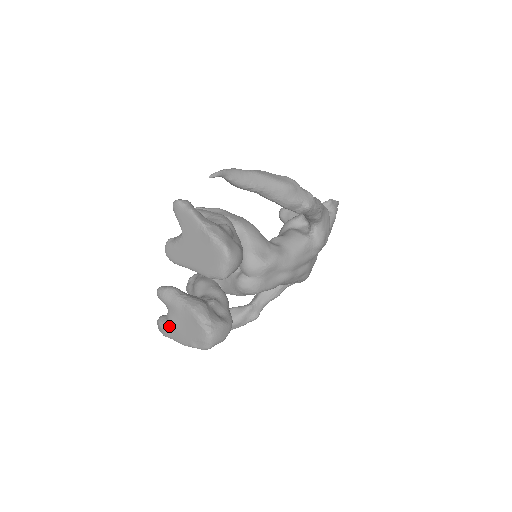
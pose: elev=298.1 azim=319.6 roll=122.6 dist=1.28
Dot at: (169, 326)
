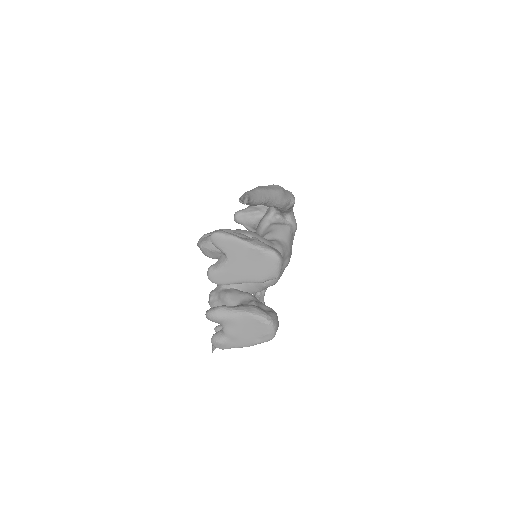
Dot at: (229, 338)
